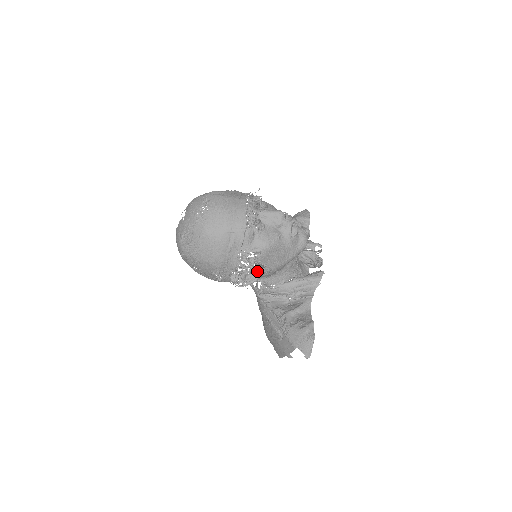
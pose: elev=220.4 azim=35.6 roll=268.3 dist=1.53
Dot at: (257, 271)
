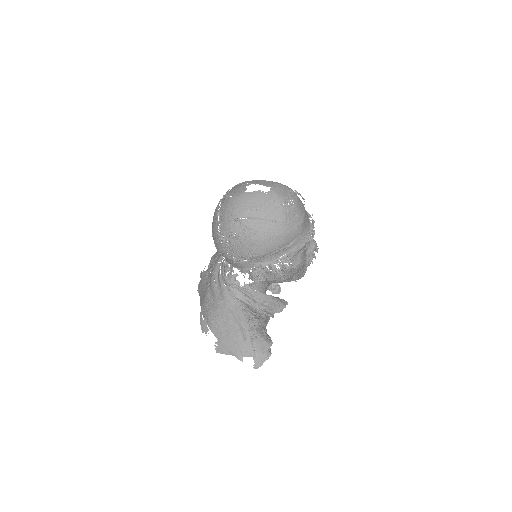
Dot at: (270, 275)
